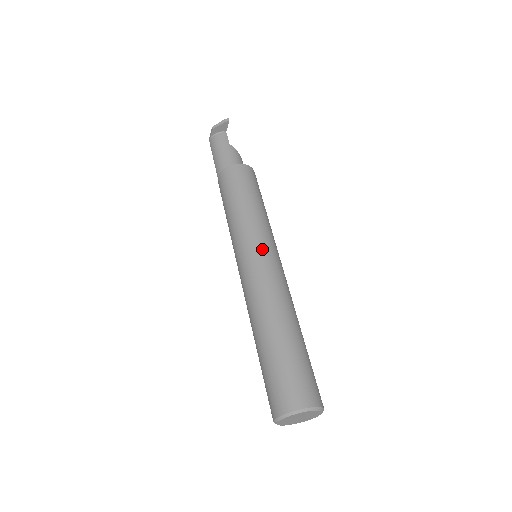
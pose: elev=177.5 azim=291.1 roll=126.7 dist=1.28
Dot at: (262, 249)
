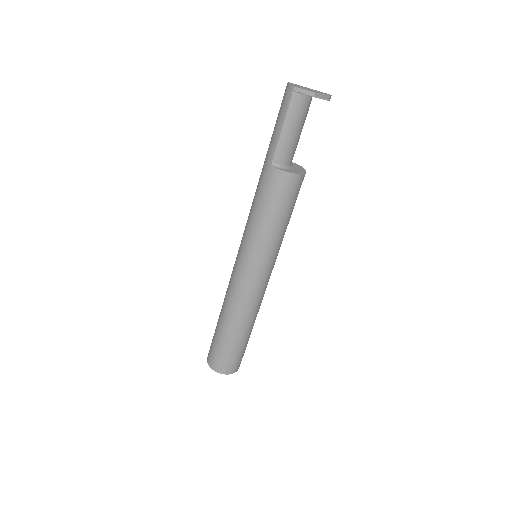
Dot at: occluded
